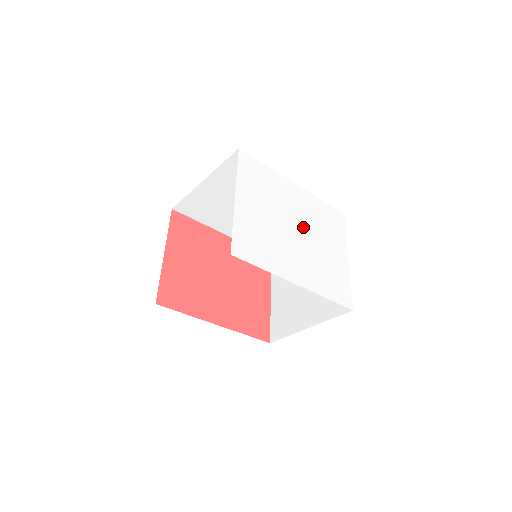
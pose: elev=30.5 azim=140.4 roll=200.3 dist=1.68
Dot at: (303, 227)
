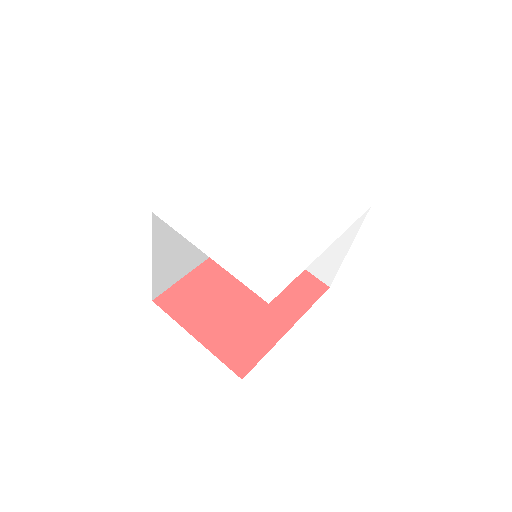
Dot at: (267, 199)
